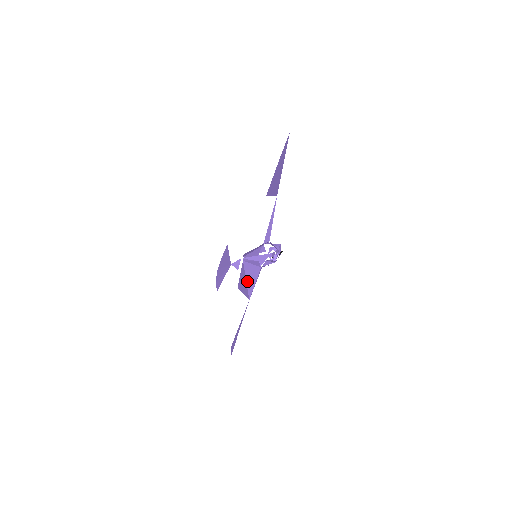
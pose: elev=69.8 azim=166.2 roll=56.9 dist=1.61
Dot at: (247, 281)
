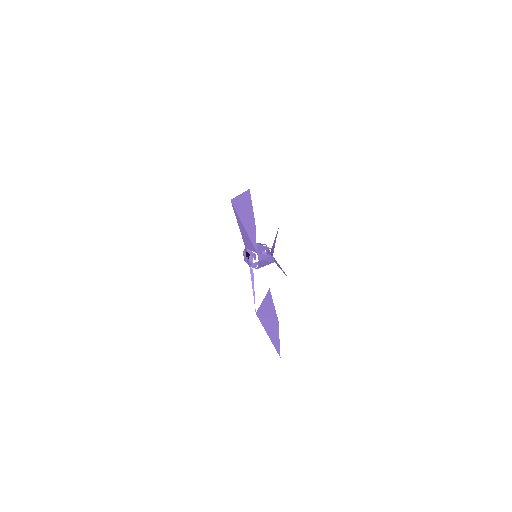
Dot at: occluded
